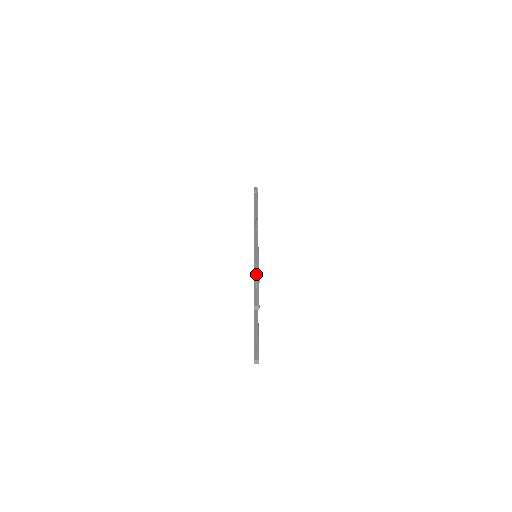
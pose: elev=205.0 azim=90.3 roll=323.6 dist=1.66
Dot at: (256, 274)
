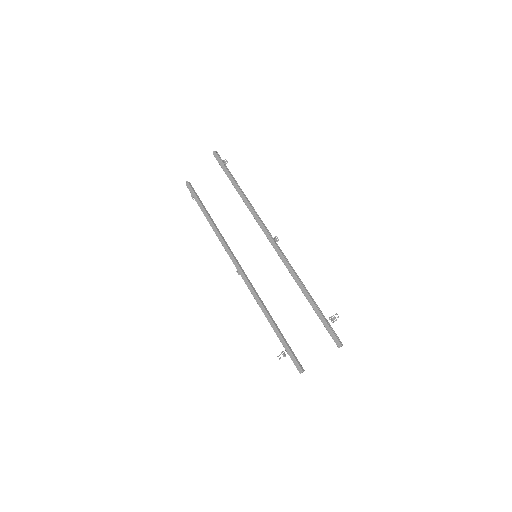
Dot at: occluded
